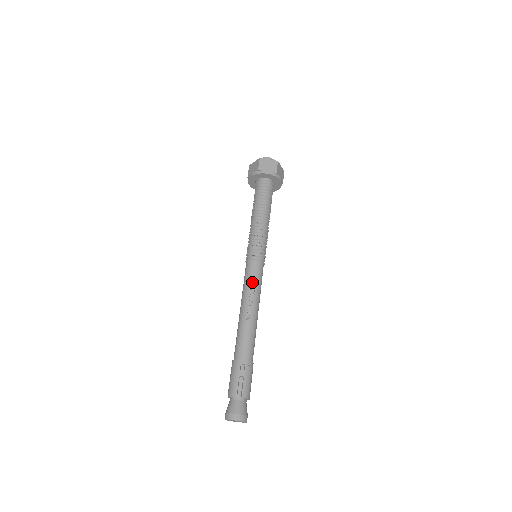
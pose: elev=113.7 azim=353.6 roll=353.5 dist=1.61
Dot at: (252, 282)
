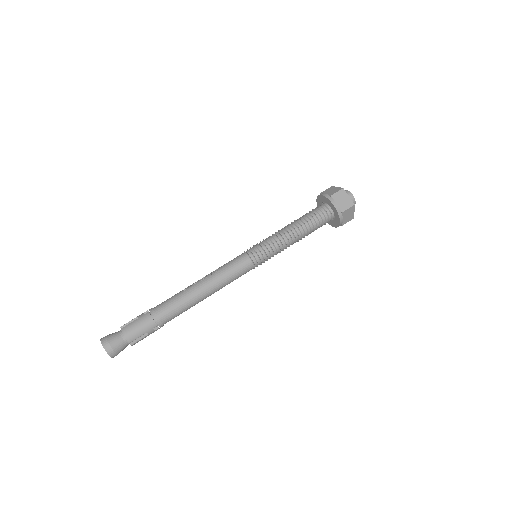
Dot at: (224, 265)
